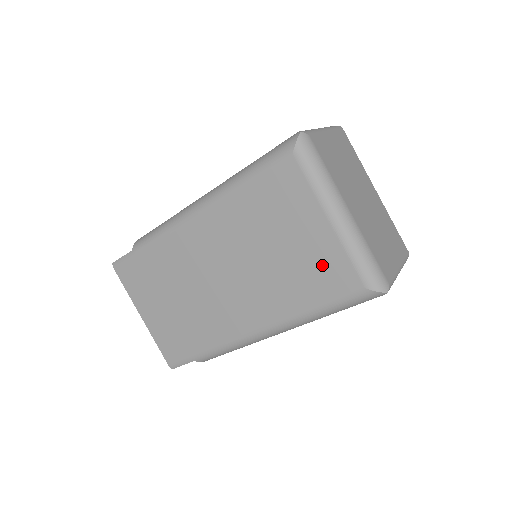
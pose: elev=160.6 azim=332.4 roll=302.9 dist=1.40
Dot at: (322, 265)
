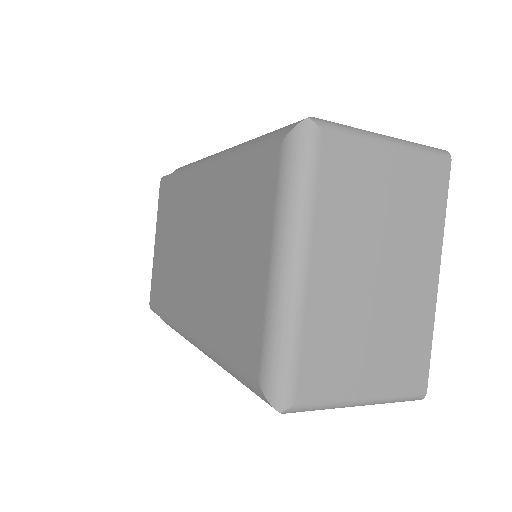
Dot at: (245, 313)
